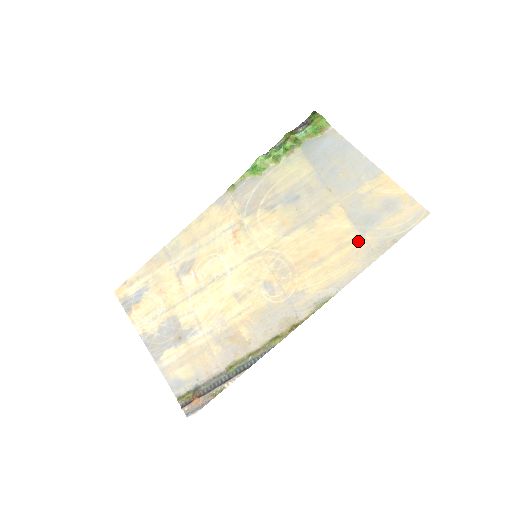
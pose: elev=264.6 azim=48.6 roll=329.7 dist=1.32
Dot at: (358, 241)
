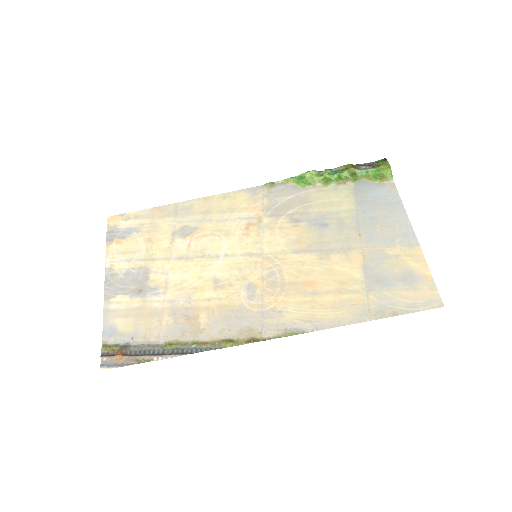
Dot at: (360, 294)
